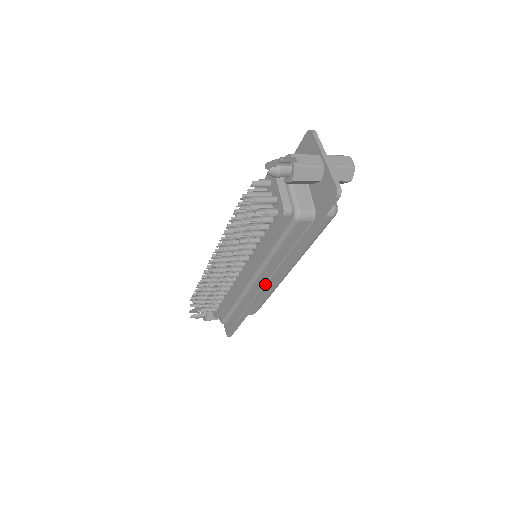
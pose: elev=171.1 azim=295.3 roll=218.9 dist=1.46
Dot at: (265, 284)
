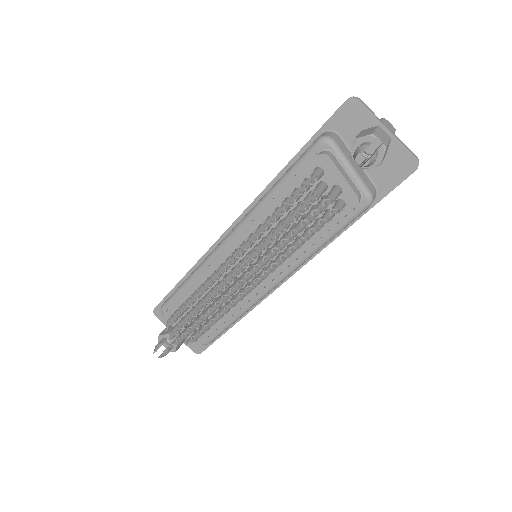
Dot at: occluded
